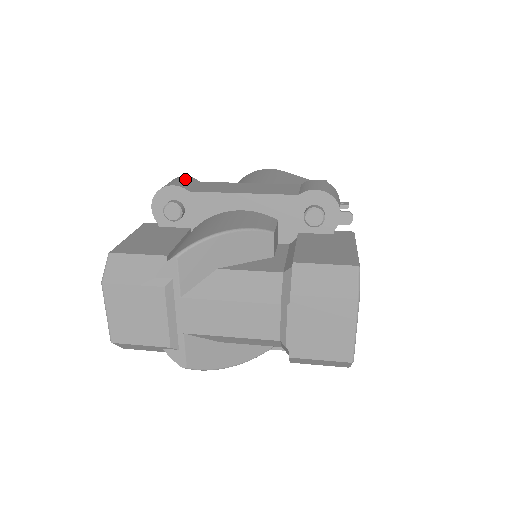
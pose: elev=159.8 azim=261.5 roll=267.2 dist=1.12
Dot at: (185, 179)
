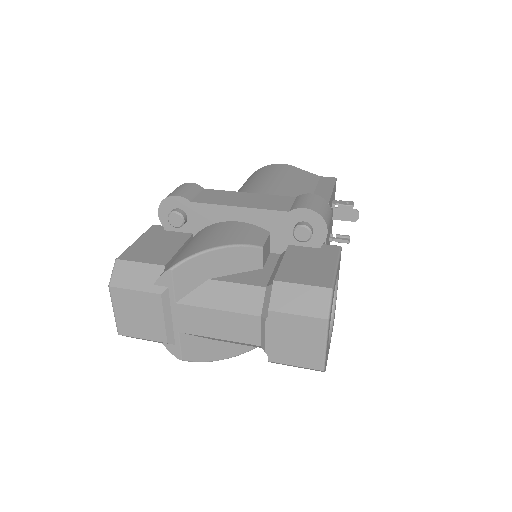
Dot at: (190, 187)
